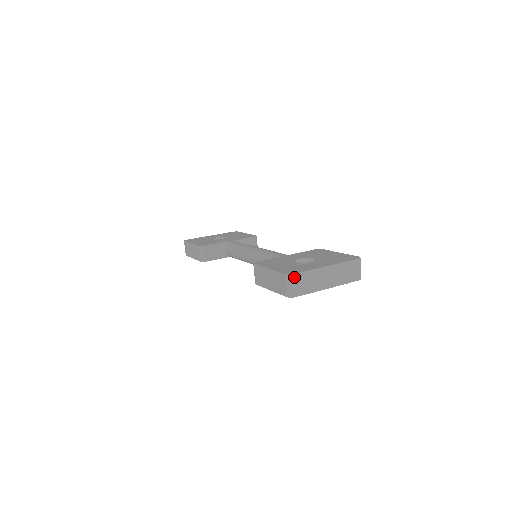
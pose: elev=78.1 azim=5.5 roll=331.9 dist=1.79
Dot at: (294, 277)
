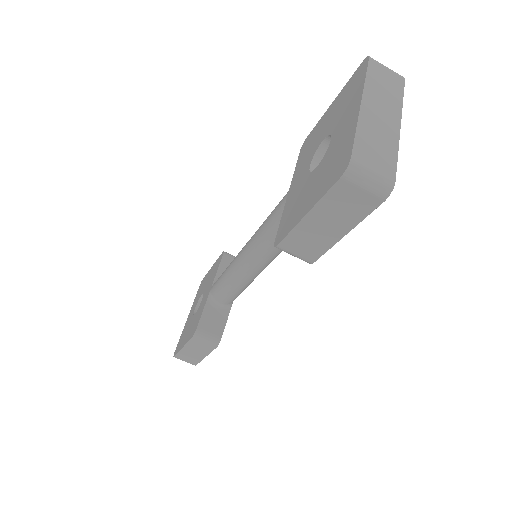
Dot at: (357, 162)
